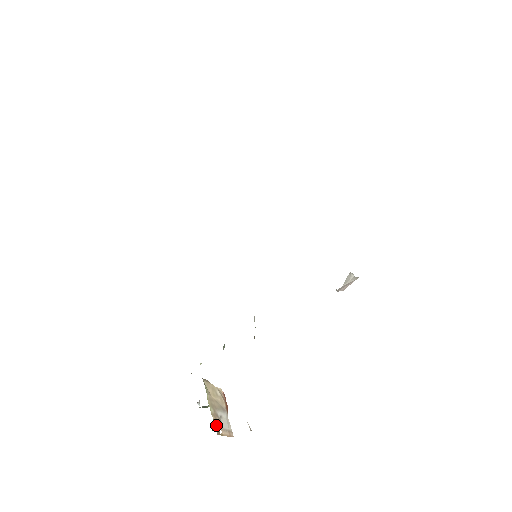
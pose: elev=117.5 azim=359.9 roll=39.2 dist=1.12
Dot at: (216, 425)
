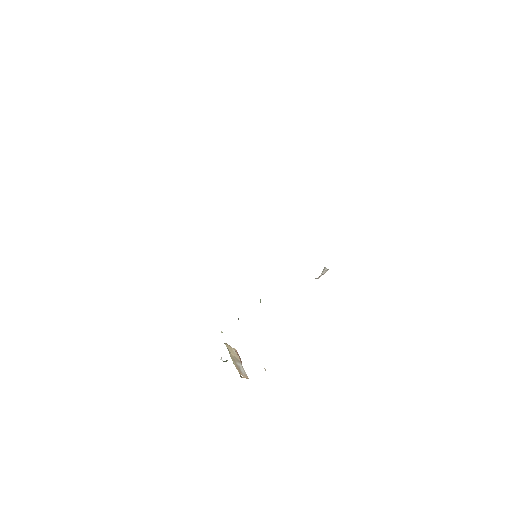
Dot at: occluded
